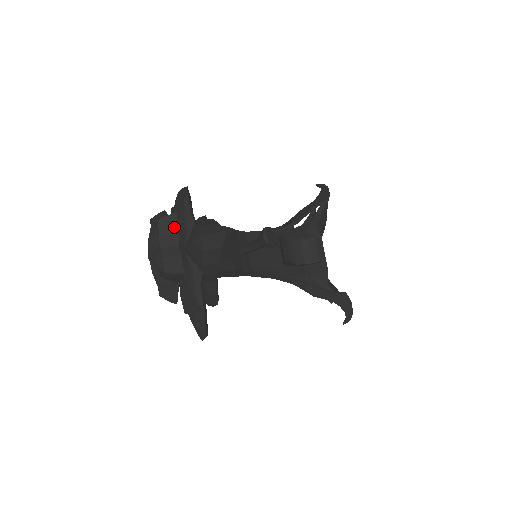
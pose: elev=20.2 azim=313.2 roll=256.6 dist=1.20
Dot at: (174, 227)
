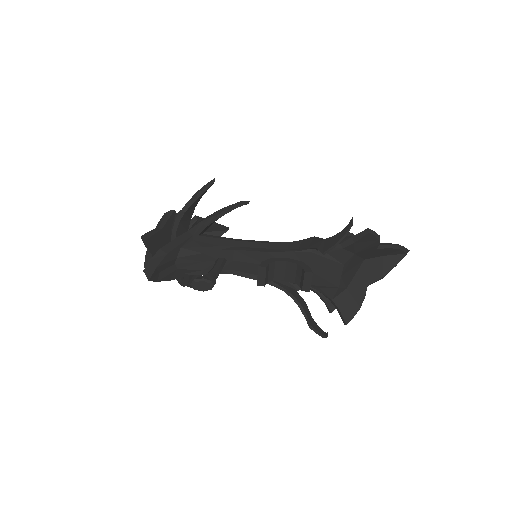
Dot at: (147, 246)
